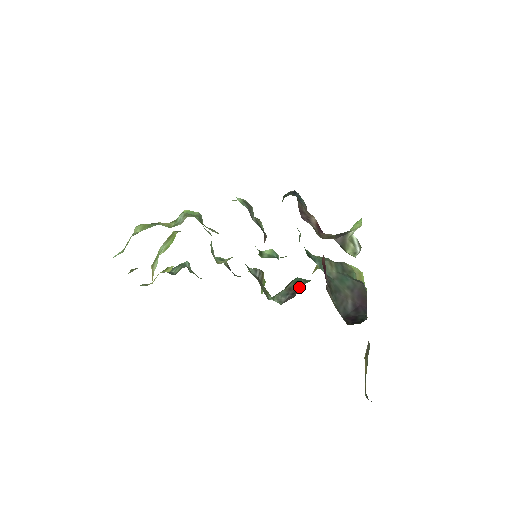
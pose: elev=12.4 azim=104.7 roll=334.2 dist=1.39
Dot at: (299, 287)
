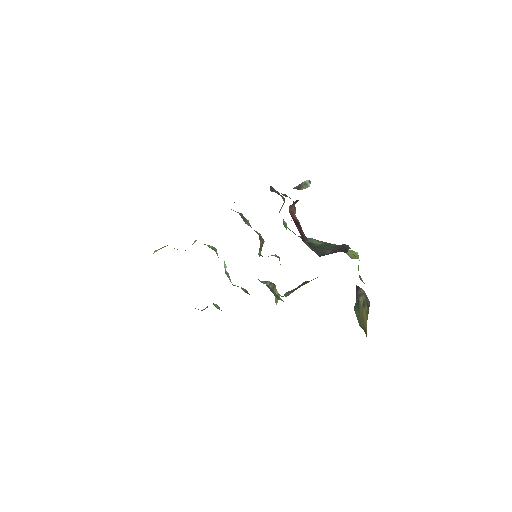
Dot at: occluded
